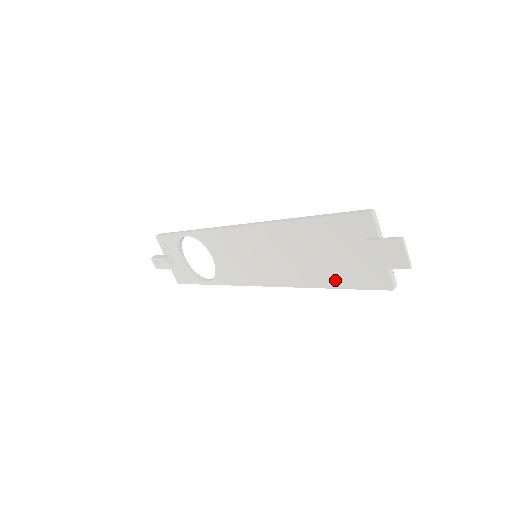
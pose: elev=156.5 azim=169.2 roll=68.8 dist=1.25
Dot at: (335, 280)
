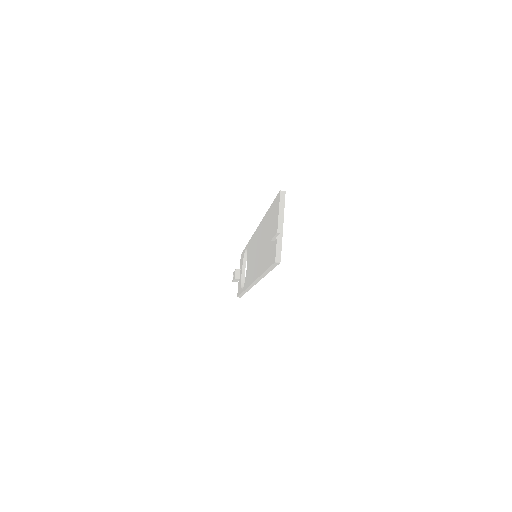
Dot at: (265, 263)
